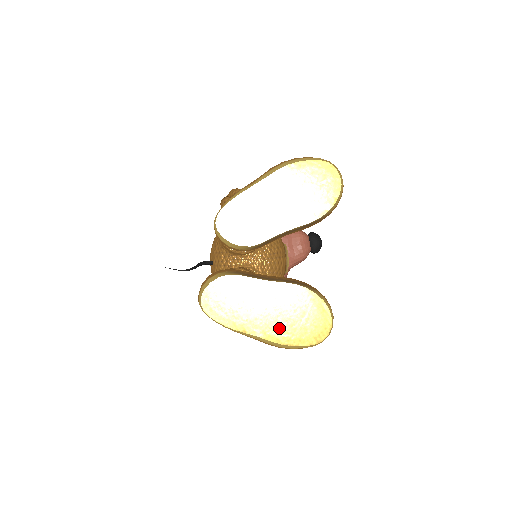
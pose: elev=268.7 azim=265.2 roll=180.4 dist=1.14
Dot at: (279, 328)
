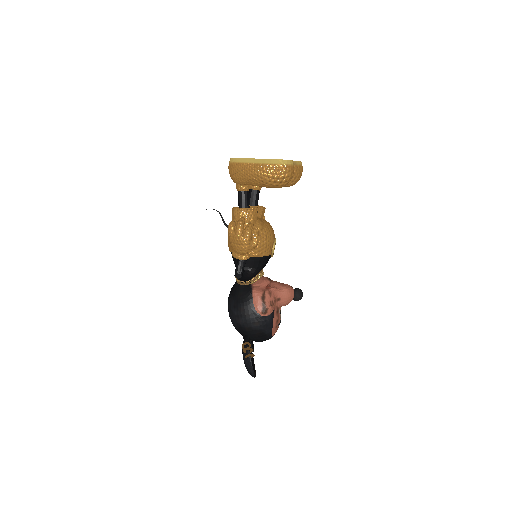
Dot at: occluded
